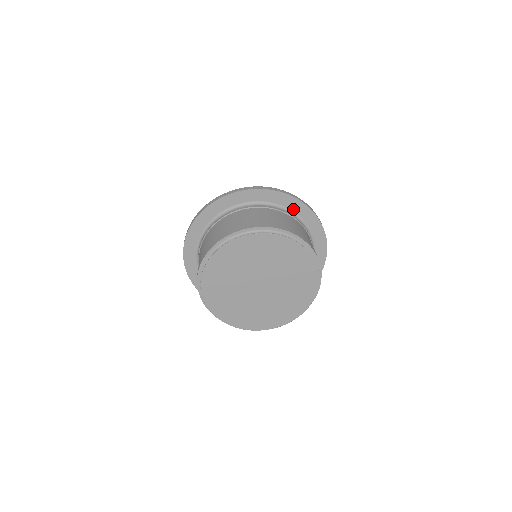
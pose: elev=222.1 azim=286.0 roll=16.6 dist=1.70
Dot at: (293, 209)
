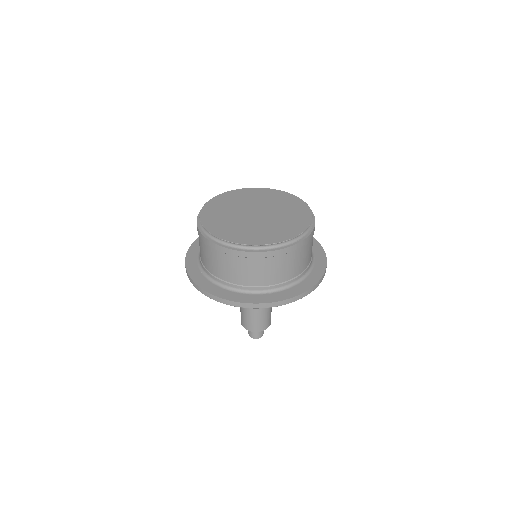
Dot at: occluded
